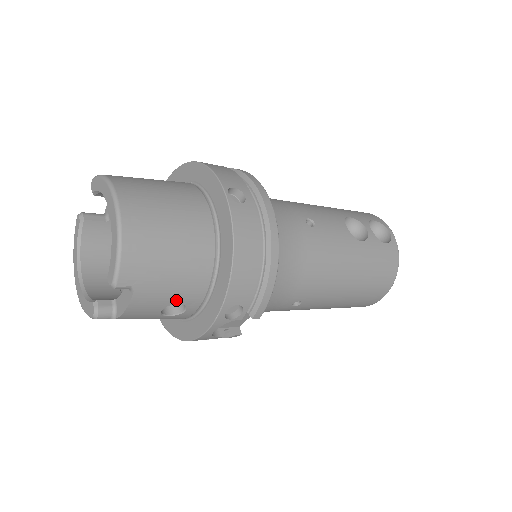
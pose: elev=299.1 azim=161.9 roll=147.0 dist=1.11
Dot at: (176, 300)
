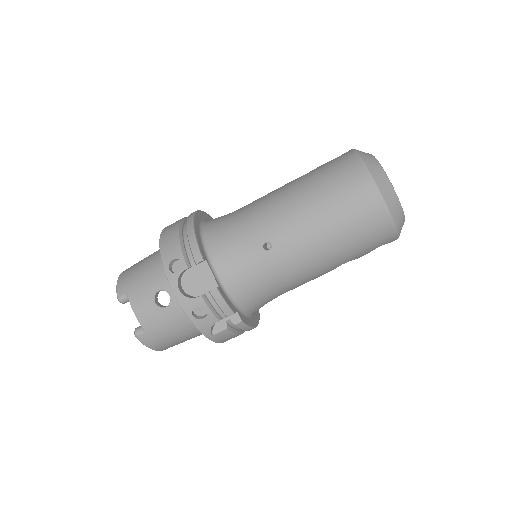
Dot at: (155, 289)
